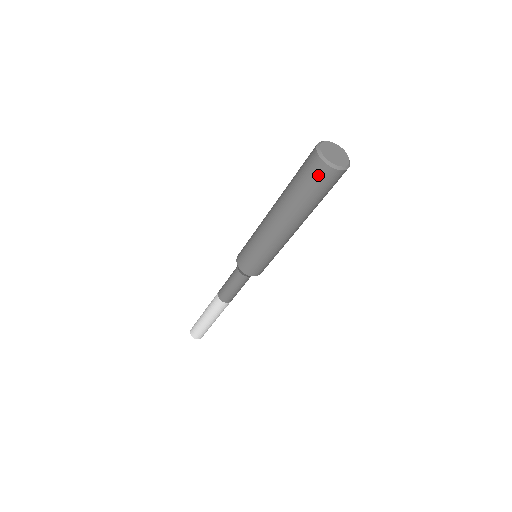
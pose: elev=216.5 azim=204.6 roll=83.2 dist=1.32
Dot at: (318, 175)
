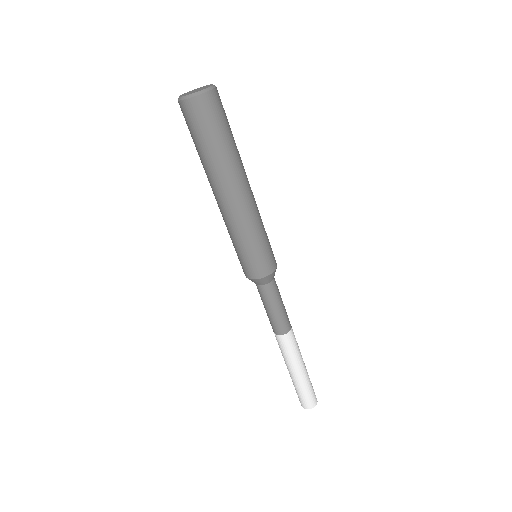
Dot at: (198, 114)
